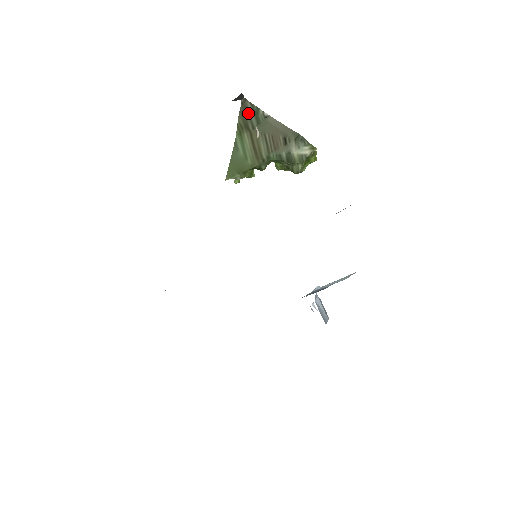
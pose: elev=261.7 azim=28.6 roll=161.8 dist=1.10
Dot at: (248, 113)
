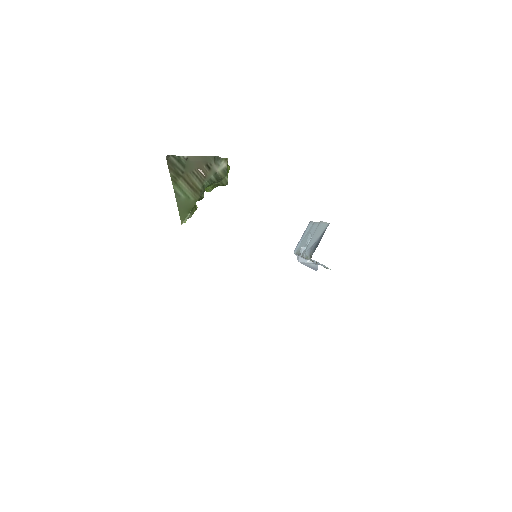
Dot at: (174, 164)
